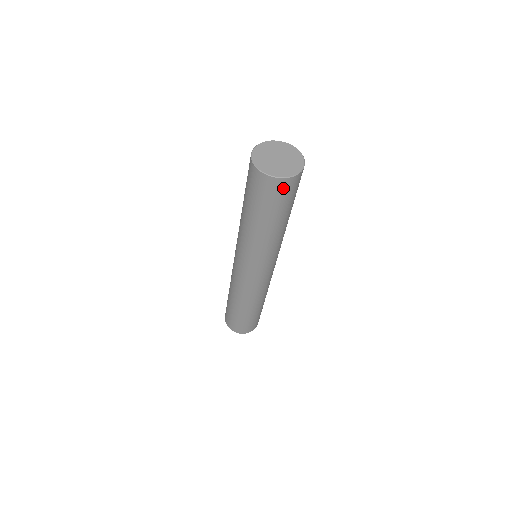
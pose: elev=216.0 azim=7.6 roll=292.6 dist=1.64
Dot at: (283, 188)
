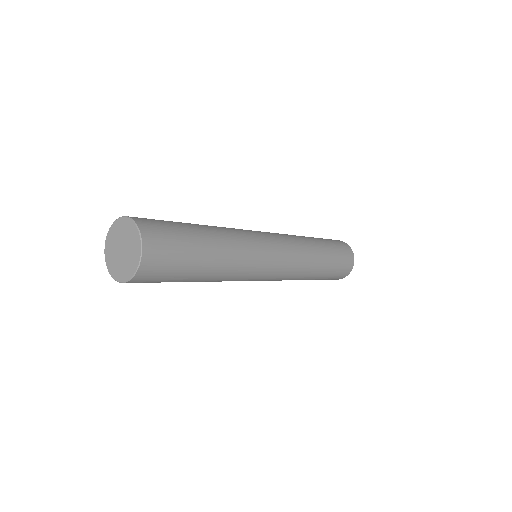
Dot at: (155, 262)
